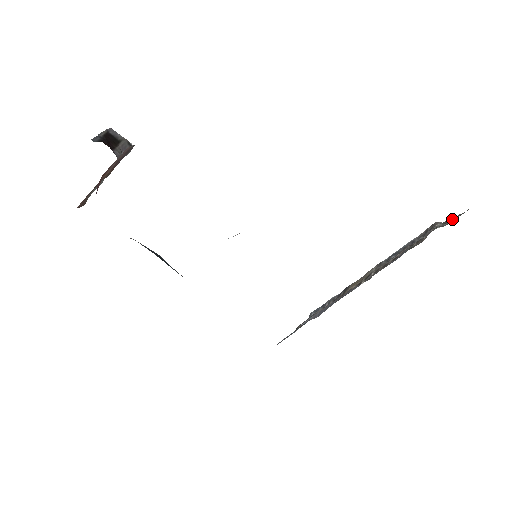
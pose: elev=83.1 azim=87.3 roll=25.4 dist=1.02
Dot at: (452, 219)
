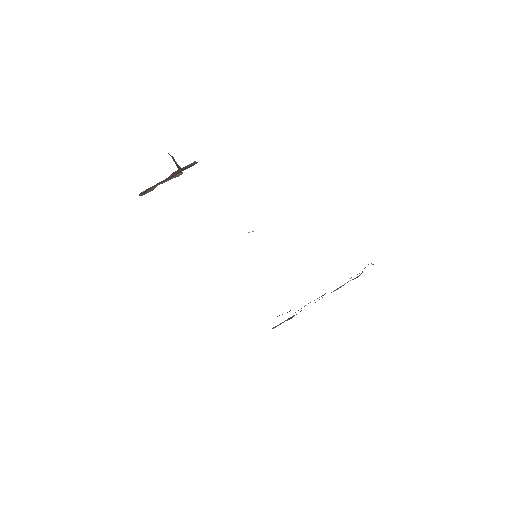
Dot at: occluded
